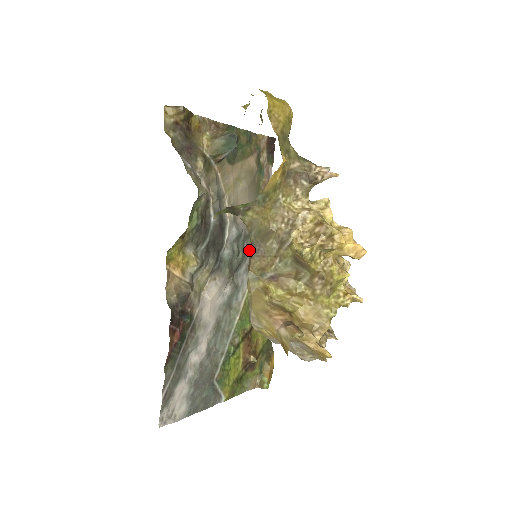
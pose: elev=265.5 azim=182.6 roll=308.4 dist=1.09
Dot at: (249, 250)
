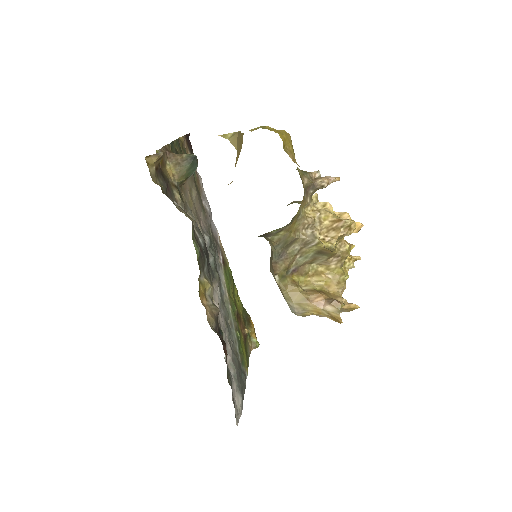
Dot at: (214, 247)
